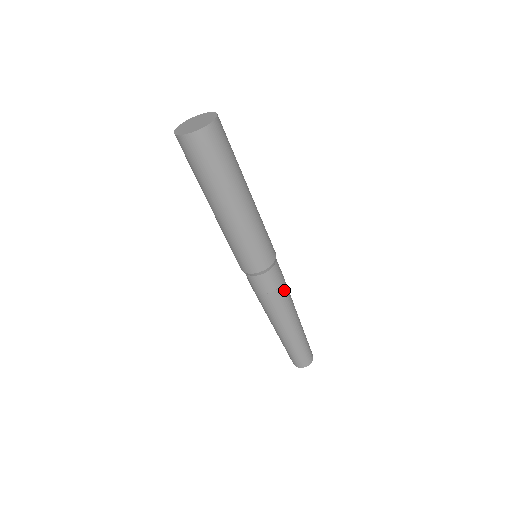
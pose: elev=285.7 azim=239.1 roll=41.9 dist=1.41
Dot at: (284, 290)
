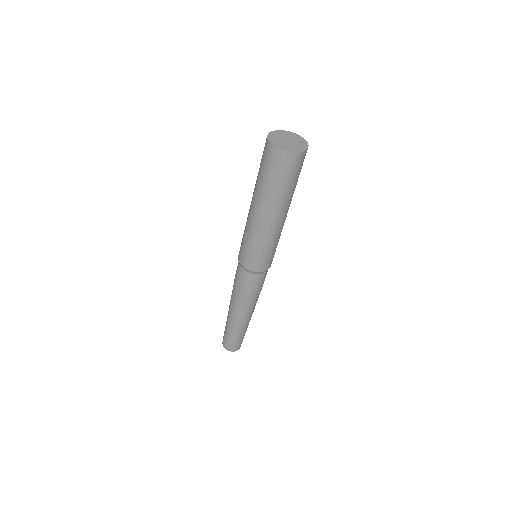
Dot at: (253, 294)
